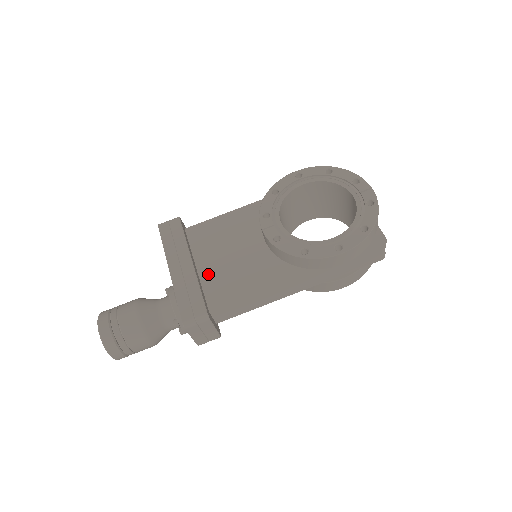
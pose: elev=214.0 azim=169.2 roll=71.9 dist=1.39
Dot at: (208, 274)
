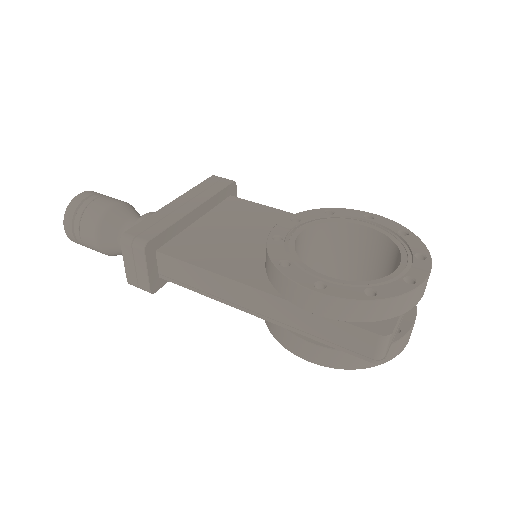
Dot at: (197, 230)
